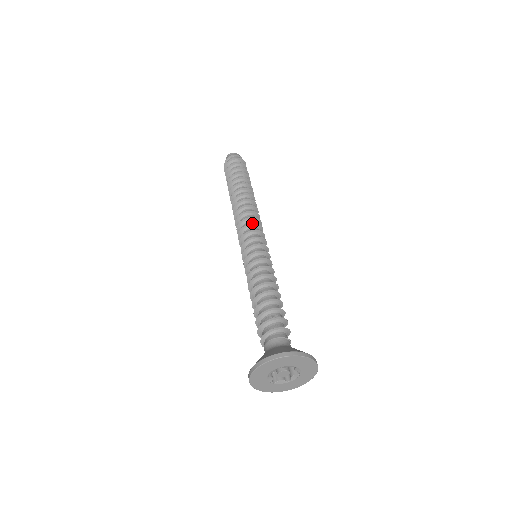
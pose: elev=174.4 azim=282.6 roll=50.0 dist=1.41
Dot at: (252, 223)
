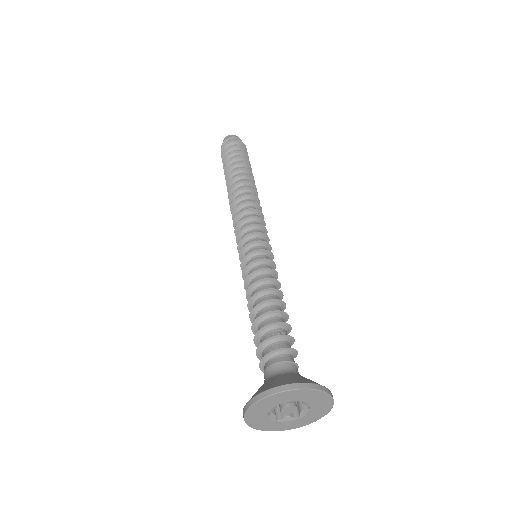
Dot at: (250, 216)
